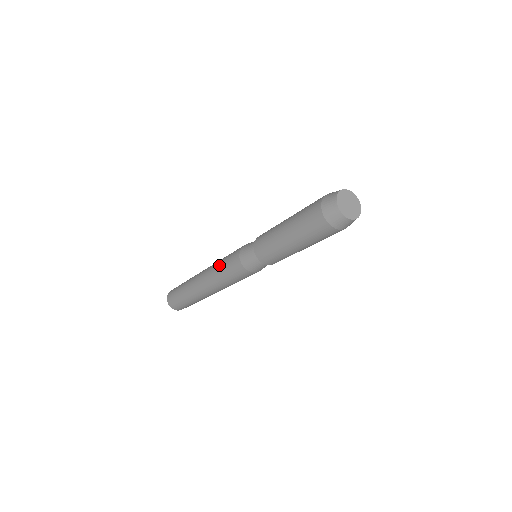
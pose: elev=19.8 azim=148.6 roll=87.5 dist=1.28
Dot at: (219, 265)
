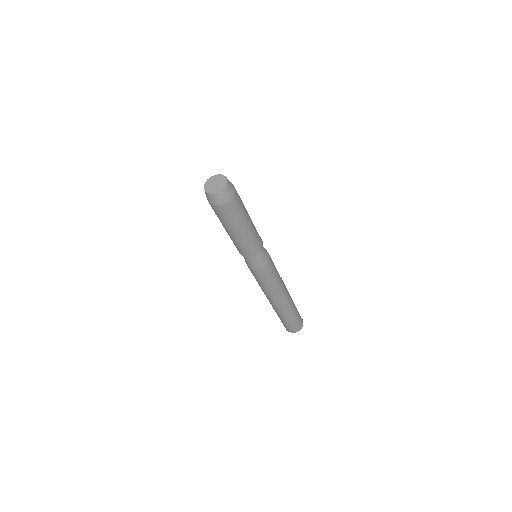
Dot at: (260, 285)
